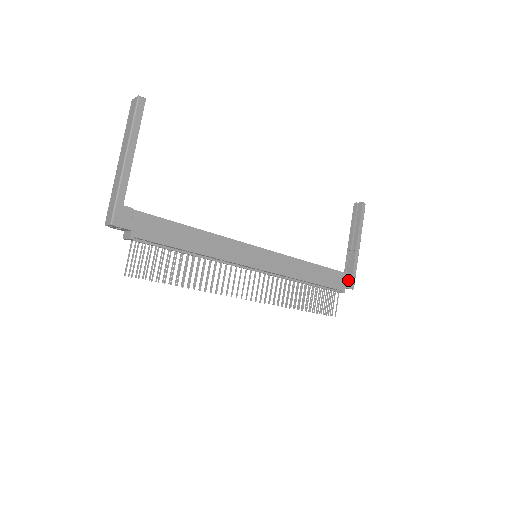
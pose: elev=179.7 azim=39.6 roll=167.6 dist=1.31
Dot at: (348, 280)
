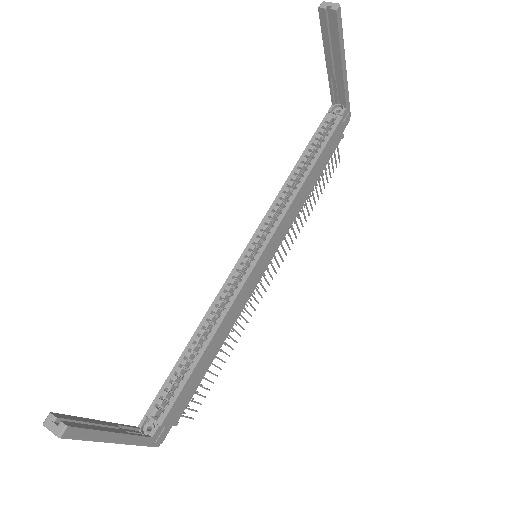
Dot at: (343, 122)
